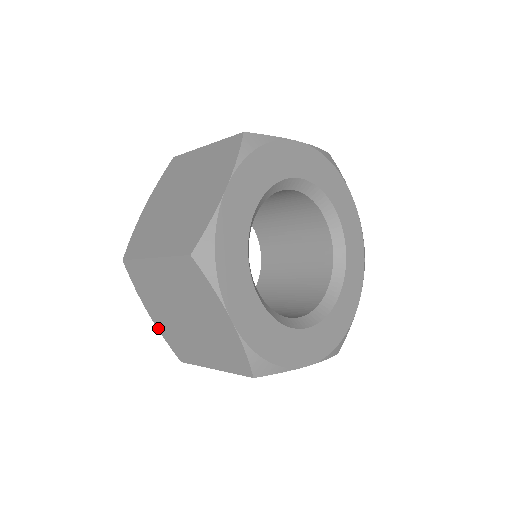
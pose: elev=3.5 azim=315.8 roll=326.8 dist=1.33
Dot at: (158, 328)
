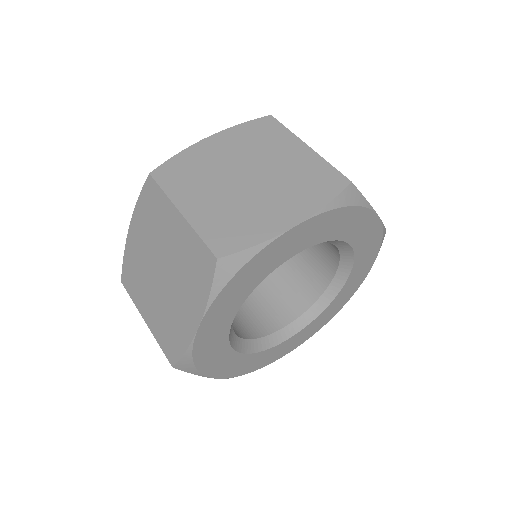
Dot at: (127, 243)
